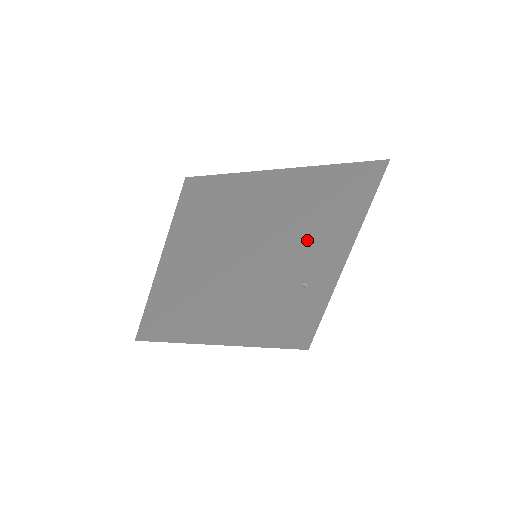
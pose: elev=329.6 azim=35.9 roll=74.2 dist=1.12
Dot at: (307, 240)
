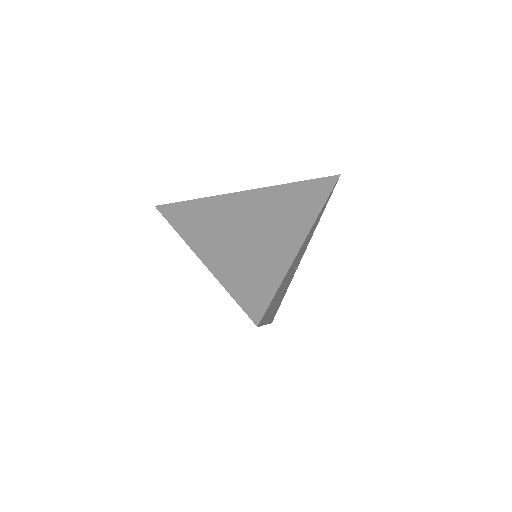
Dot at: occluded
